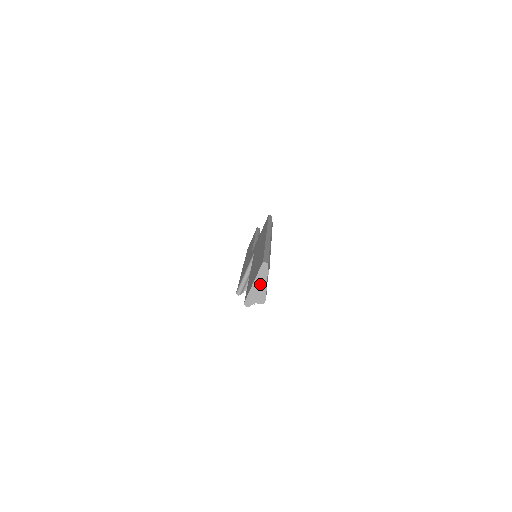
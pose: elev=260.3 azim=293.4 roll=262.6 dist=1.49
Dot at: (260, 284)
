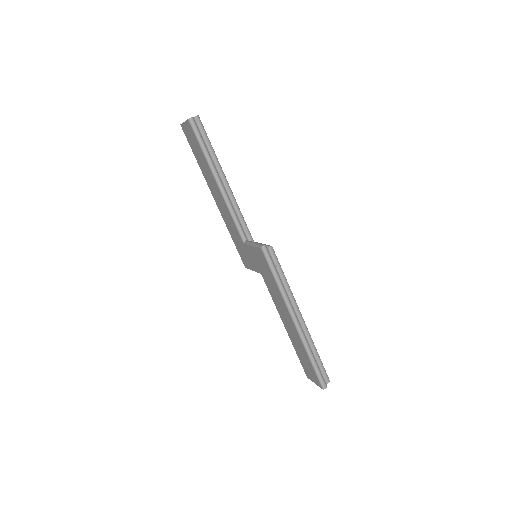
Dot at: occluded
